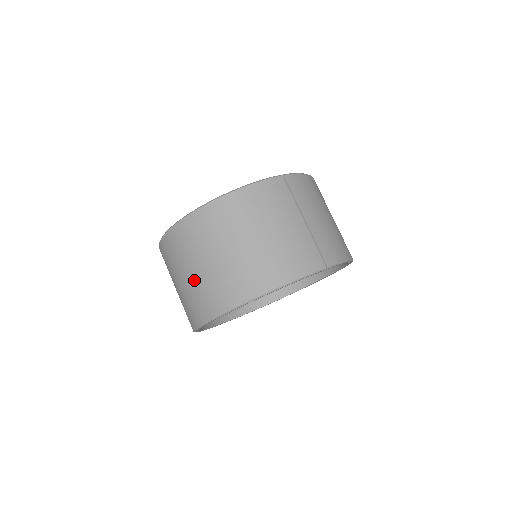
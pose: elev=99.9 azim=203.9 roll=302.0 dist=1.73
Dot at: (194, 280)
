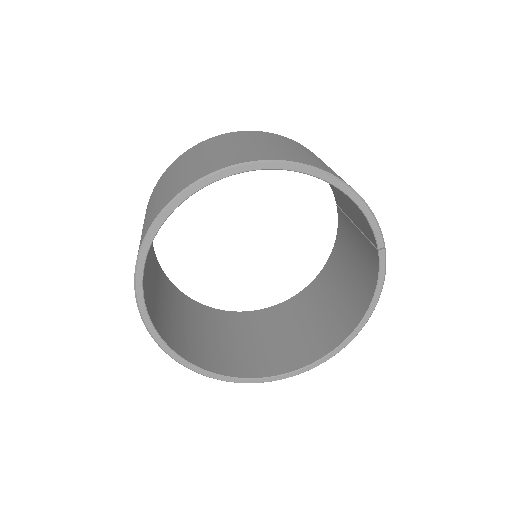
Dot at: (248, 146)
